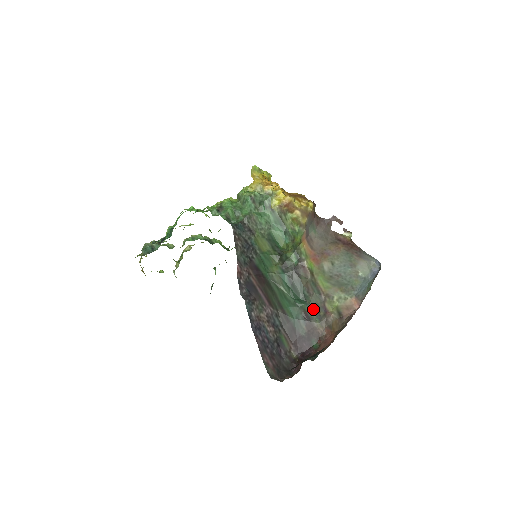
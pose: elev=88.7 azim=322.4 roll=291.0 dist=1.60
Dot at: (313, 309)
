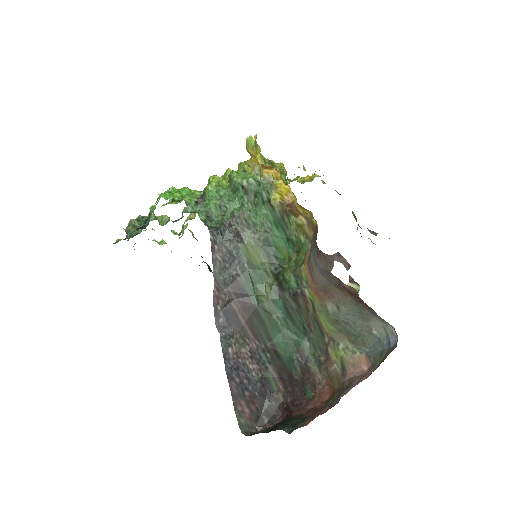
Dot at: (313, 349)
